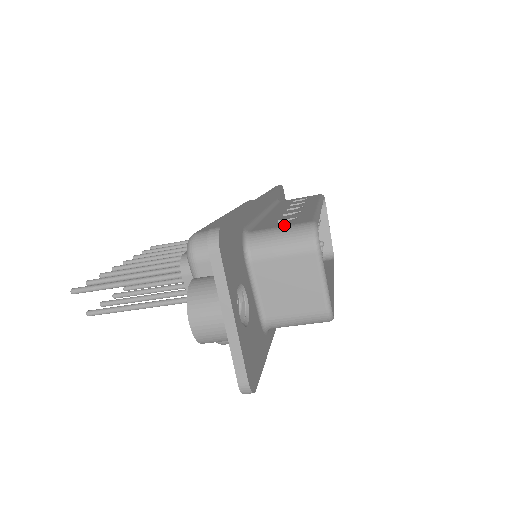
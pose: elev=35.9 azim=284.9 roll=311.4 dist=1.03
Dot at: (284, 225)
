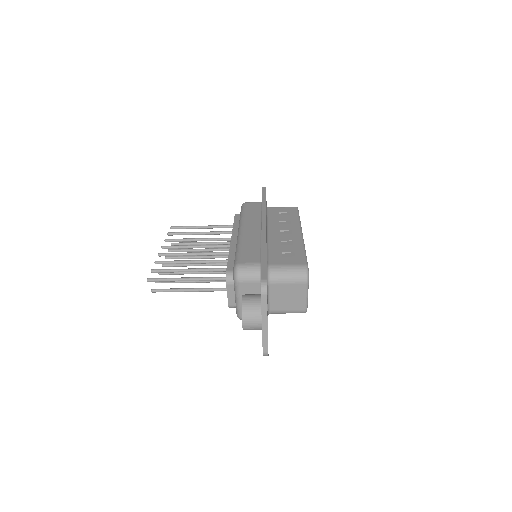
Dot at: (289, 264)
